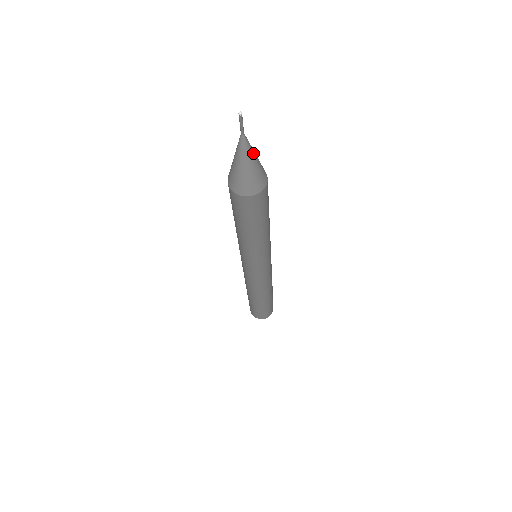
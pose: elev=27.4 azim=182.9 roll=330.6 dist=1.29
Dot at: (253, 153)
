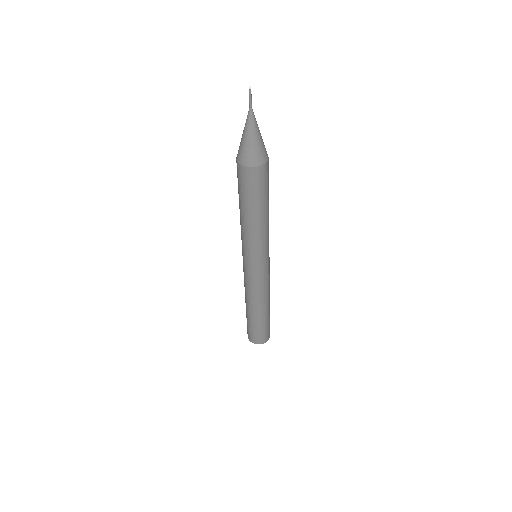
Dot at: occluded
